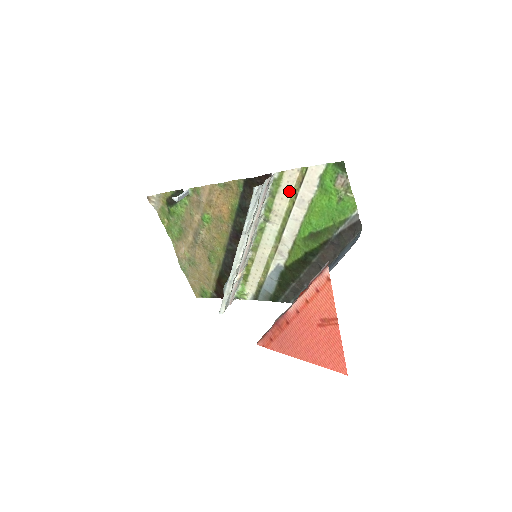
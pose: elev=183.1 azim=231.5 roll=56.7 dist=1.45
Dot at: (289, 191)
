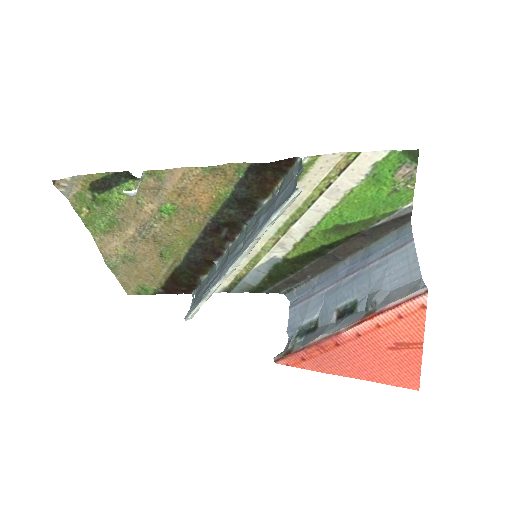
Dot at: (318, 178)
